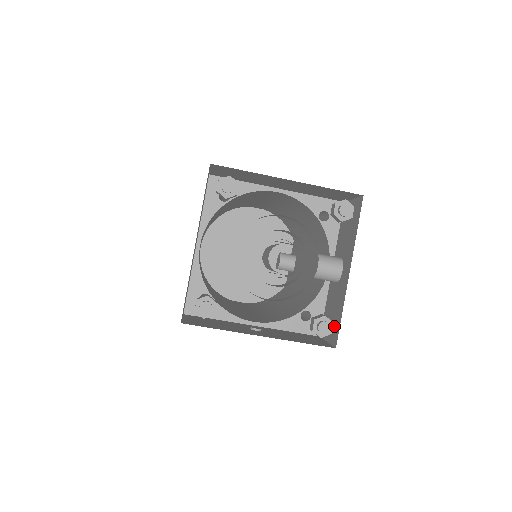
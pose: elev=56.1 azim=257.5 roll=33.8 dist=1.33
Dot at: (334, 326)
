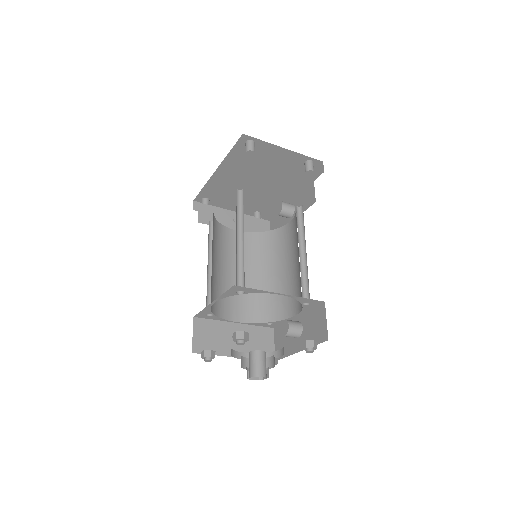
Dot at: occluded
